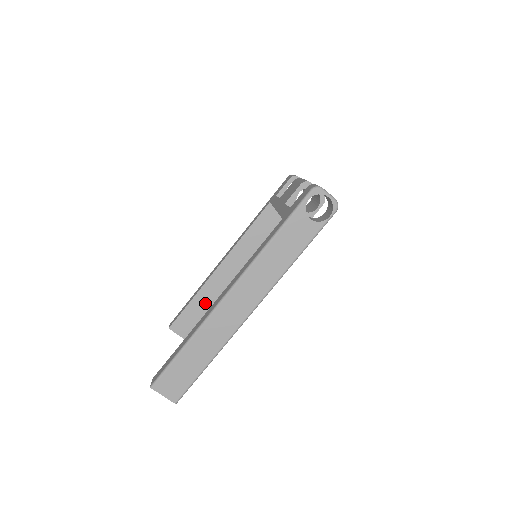
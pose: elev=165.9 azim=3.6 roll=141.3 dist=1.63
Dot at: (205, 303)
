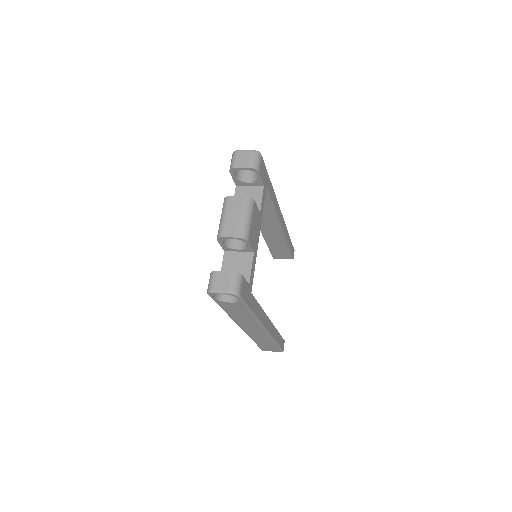
Dot at: (277, 243)
